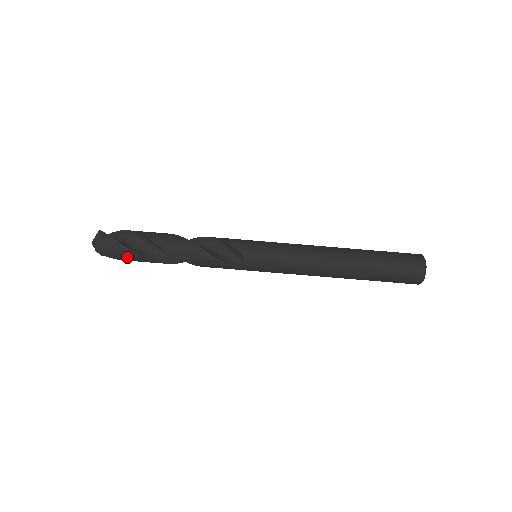
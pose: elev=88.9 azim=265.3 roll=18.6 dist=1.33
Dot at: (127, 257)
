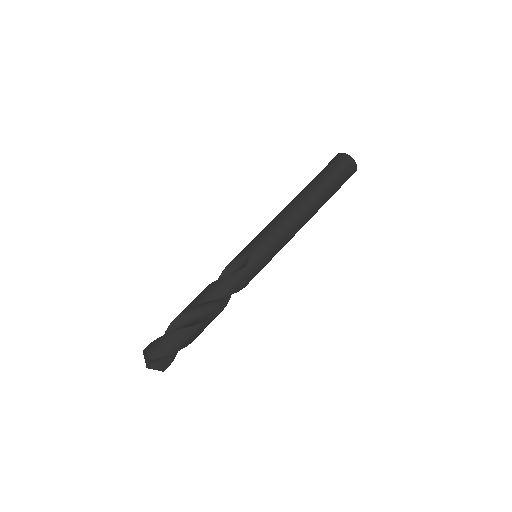
Dot at: (176, 341)
